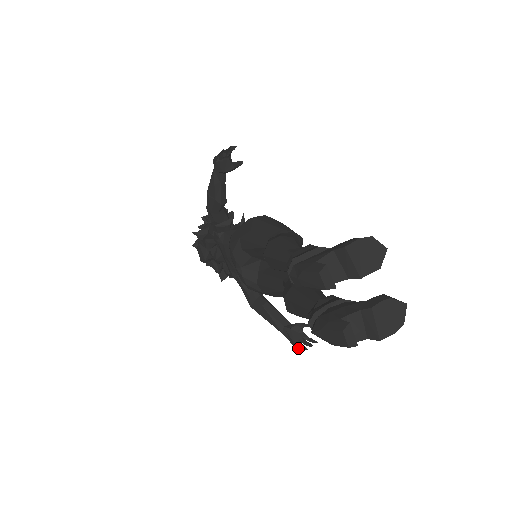
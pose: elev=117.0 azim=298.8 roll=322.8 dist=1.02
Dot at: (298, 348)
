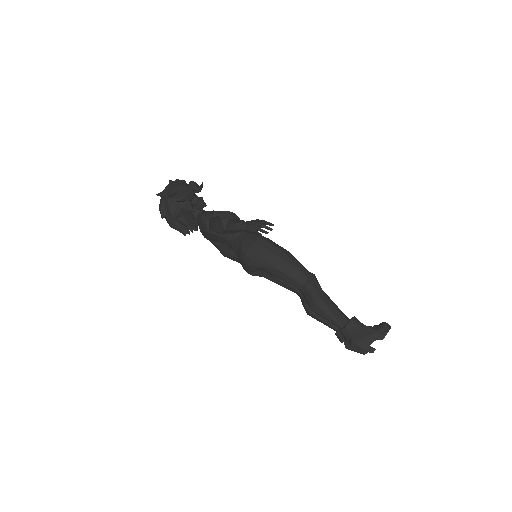
Dot at: occluded
